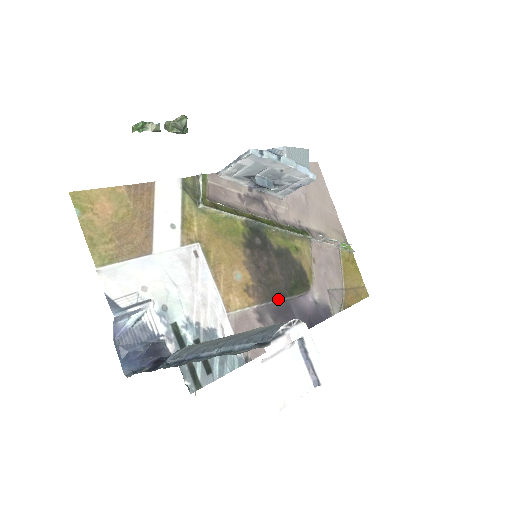
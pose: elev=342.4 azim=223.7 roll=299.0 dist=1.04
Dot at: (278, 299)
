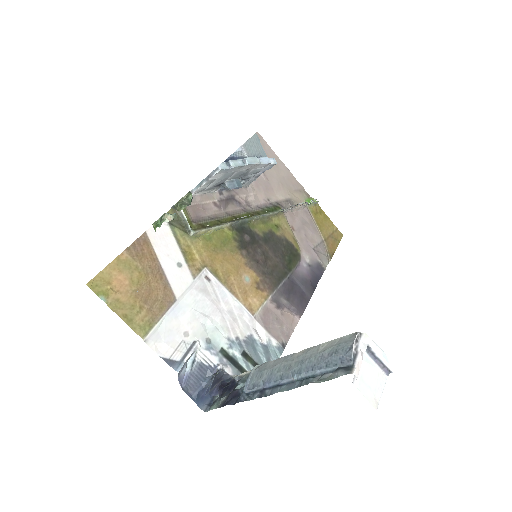
Dot at: (283, 280)
